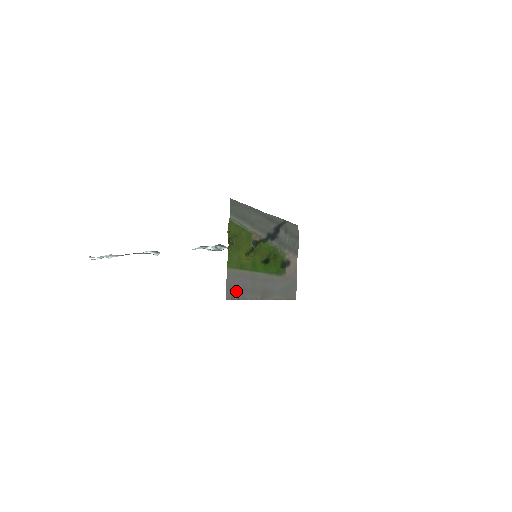
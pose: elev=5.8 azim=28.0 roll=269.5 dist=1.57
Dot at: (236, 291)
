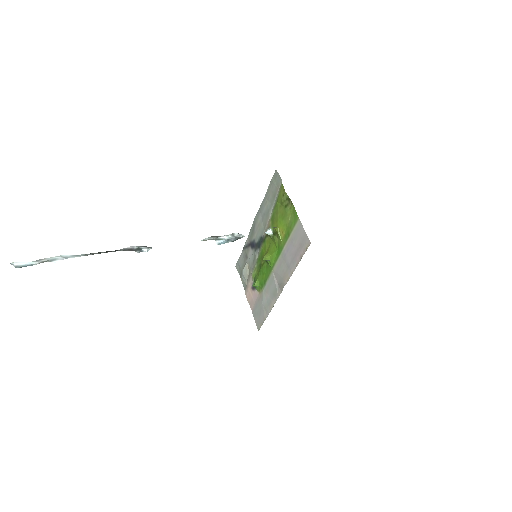
Dot at: (300, 249)
